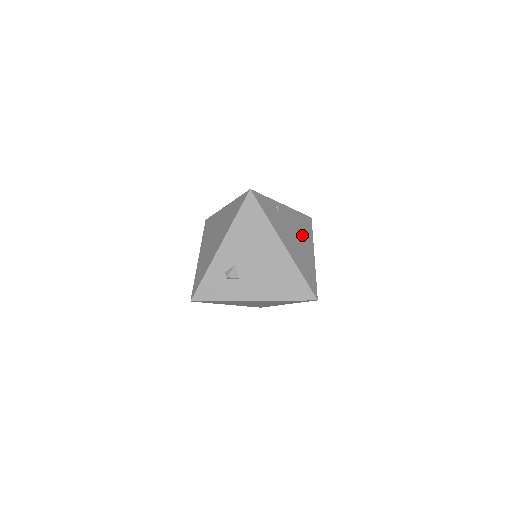
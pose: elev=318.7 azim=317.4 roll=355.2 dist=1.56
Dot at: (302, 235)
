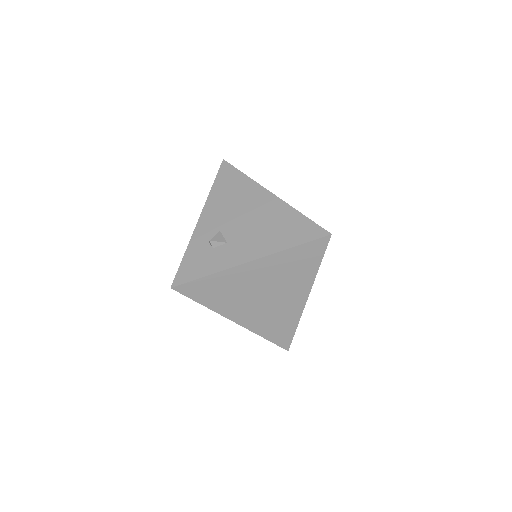
Dot at: occluded
